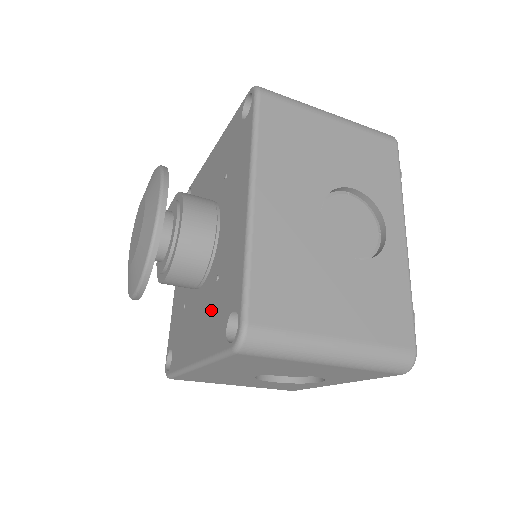
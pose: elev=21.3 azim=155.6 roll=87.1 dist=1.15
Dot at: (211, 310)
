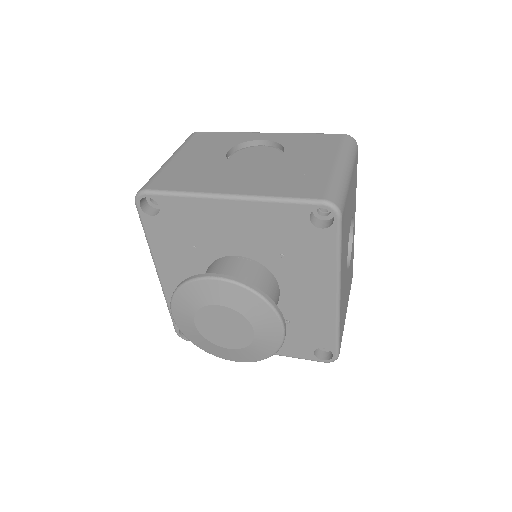
Dot at: occluded
